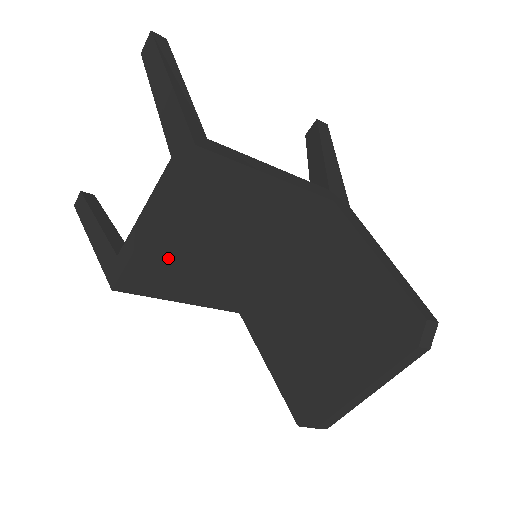
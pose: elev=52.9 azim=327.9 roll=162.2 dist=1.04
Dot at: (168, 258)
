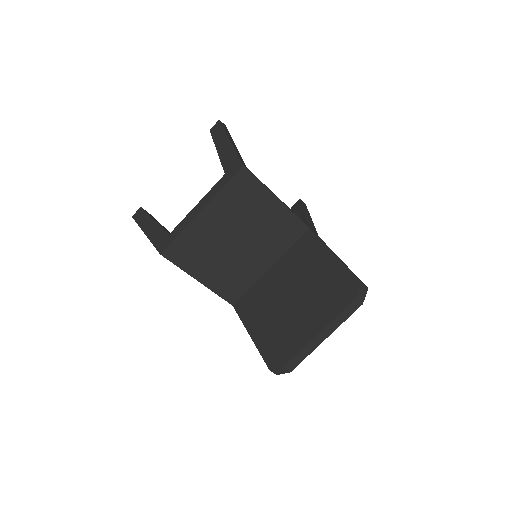
Dot at: (203, 239)
